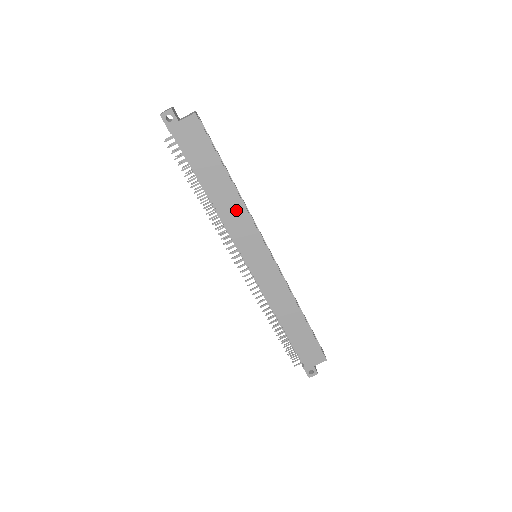
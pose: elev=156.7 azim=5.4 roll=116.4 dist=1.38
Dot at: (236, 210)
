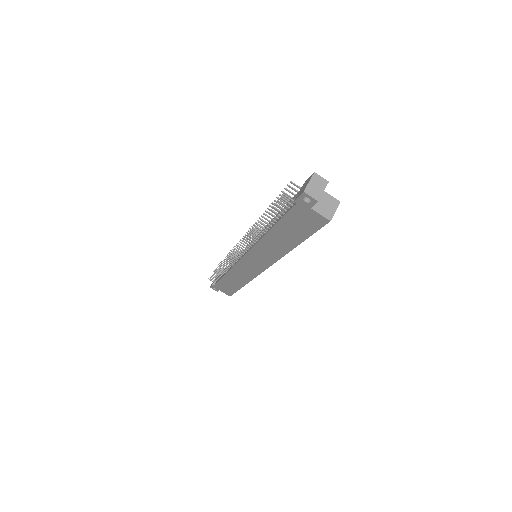
Dot at: (275, 251)
